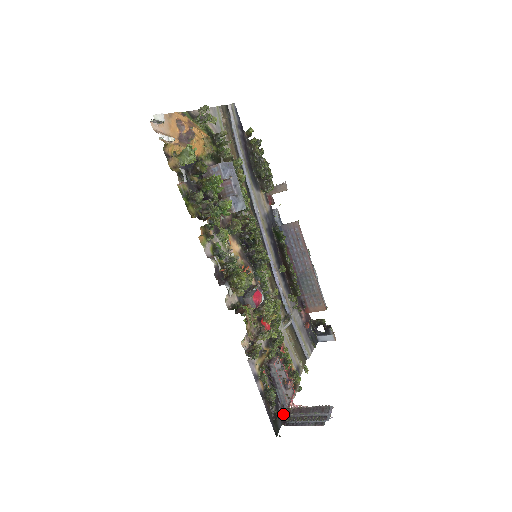
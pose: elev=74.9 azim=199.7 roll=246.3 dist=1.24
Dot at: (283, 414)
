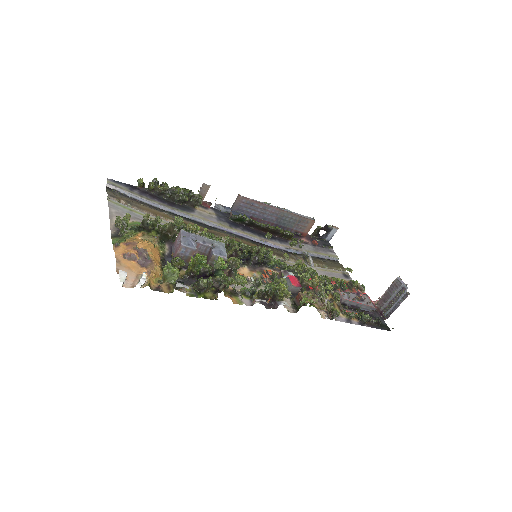
Dot at: (377, 314)
